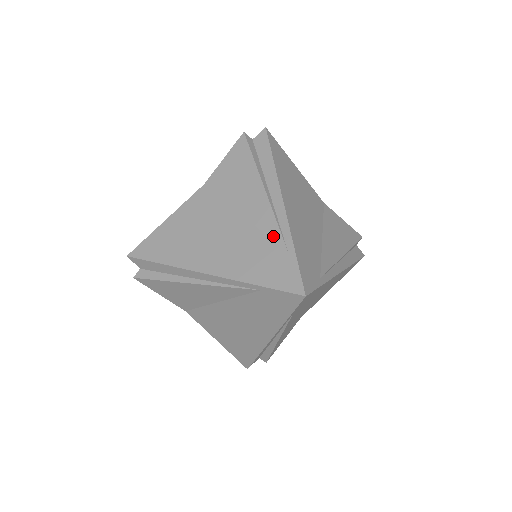
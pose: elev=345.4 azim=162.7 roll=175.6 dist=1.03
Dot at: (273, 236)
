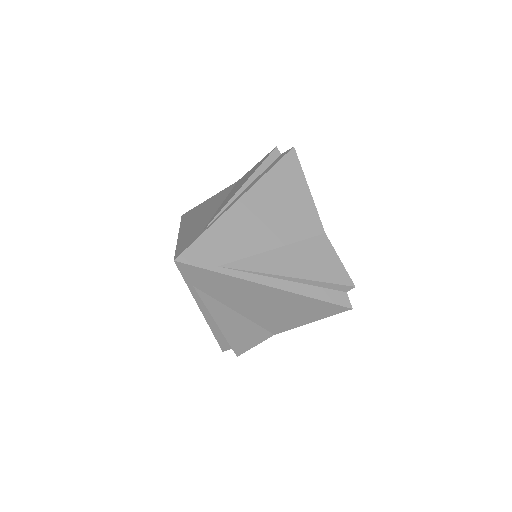
Dot at: (211, 219)
